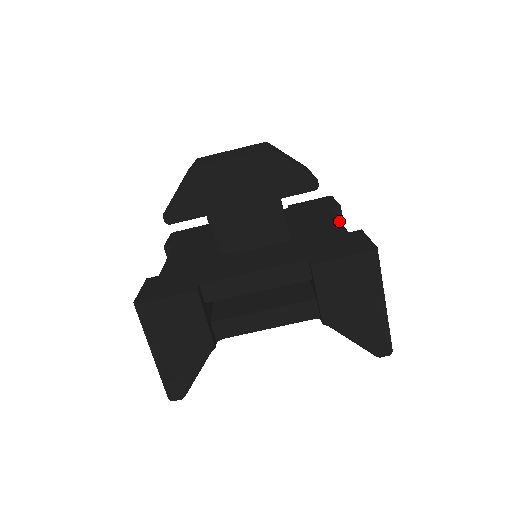
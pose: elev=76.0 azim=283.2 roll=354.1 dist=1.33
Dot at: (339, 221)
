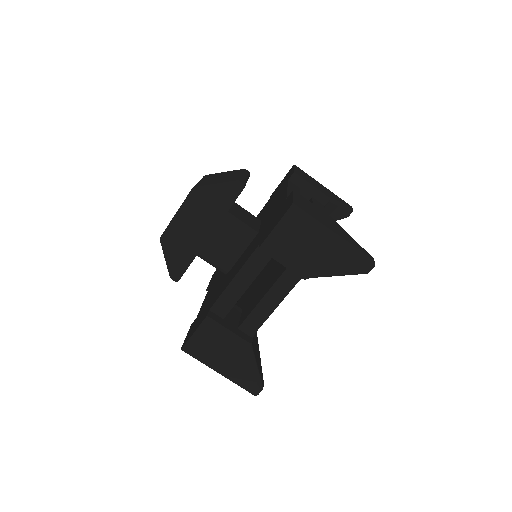
Dot at: (286, 191)
